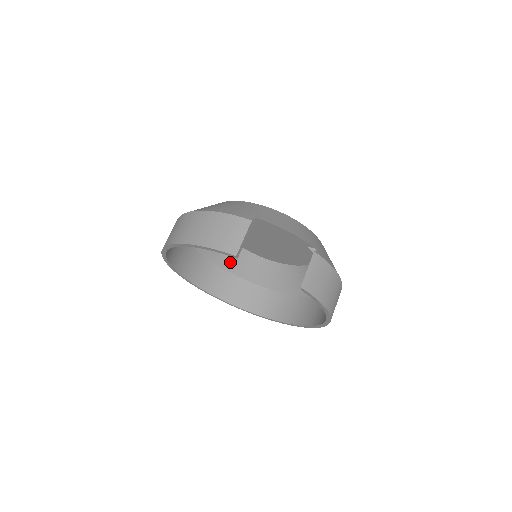
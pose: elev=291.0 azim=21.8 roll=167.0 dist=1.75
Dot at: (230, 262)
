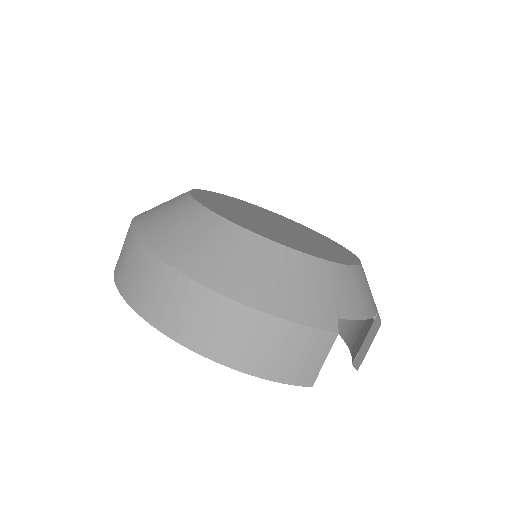
Dot at: occluded
